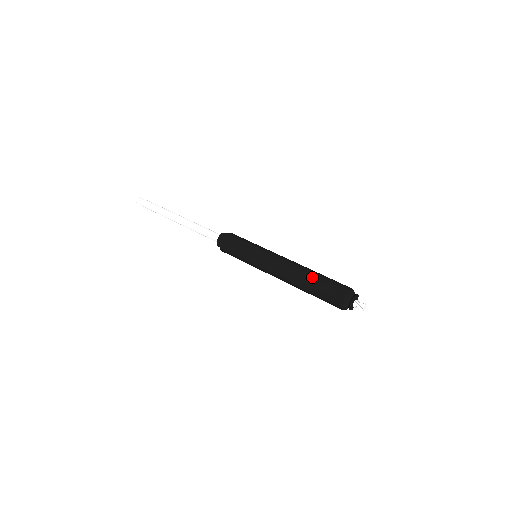
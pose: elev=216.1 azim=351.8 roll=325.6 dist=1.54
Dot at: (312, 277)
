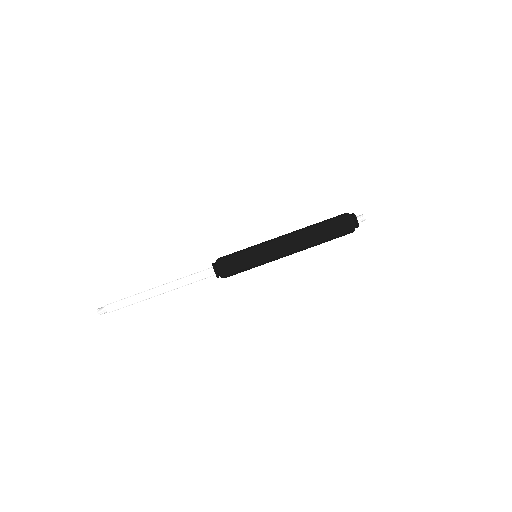
Dot at: (313, 224)
